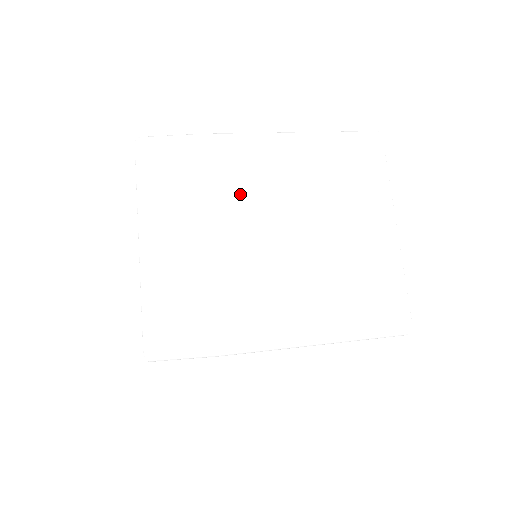
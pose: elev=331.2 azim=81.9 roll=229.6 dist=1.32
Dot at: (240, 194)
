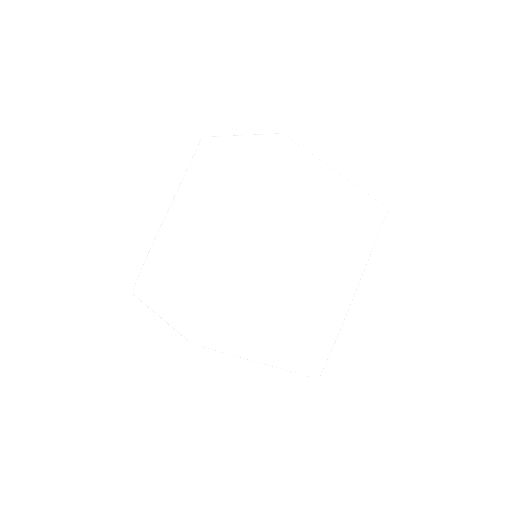
Dot at: (272, 281)
